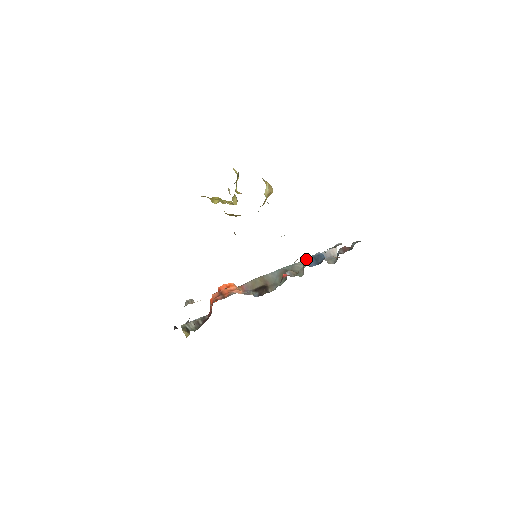
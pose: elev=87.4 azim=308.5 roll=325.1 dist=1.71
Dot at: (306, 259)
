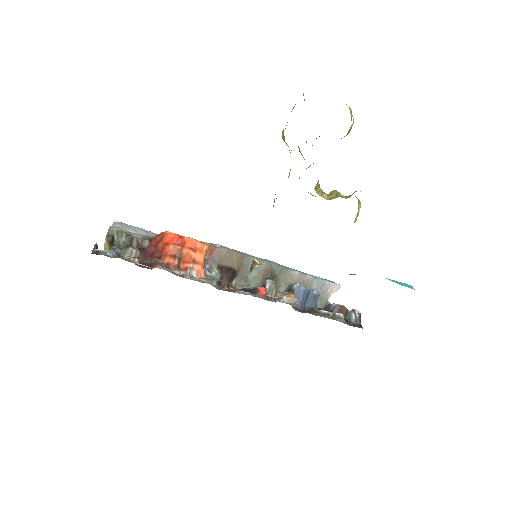
Dot at: (300, 288)
